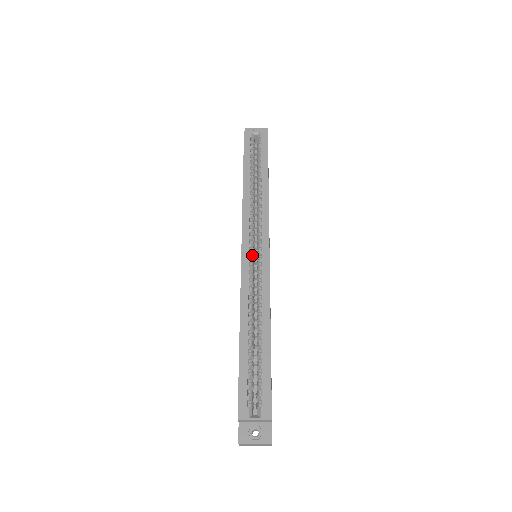
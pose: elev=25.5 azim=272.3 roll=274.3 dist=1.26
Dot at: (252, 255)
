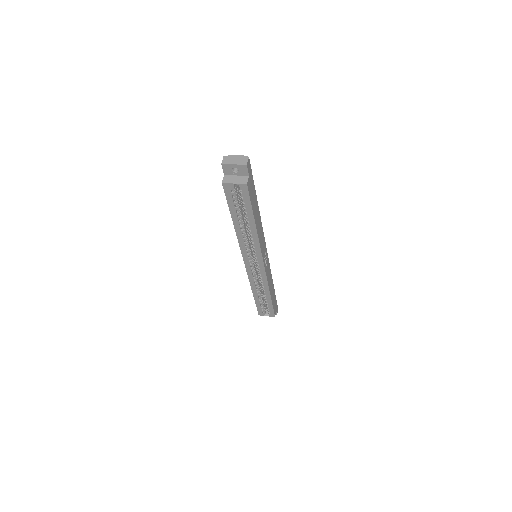
Dot at: (253, 265)
